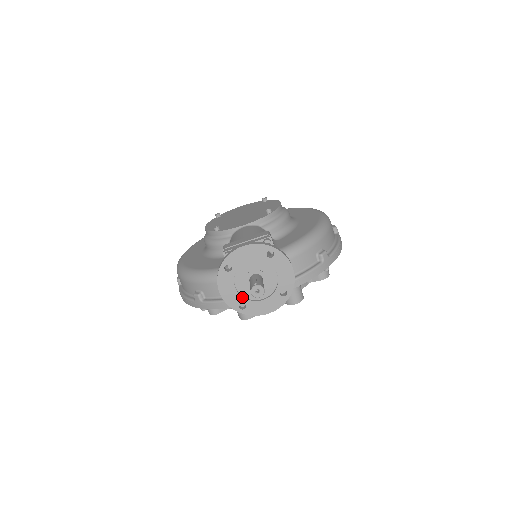
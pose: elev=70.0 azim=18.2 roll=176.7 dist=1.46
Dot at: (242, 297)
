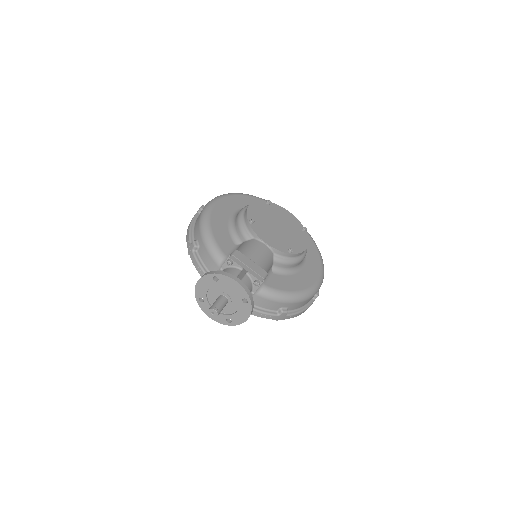
Dot at: (206, 297)
